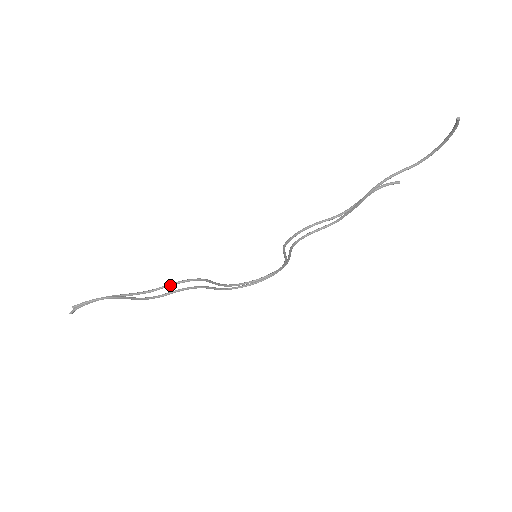
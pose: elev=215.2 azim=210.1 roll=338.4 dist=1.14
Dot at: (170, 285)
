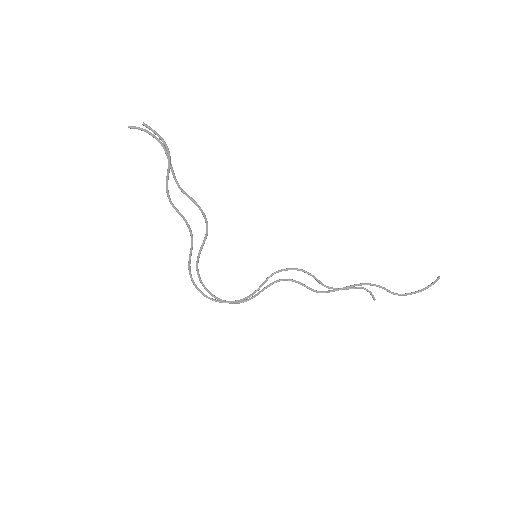
Dot at: (195, 202)
